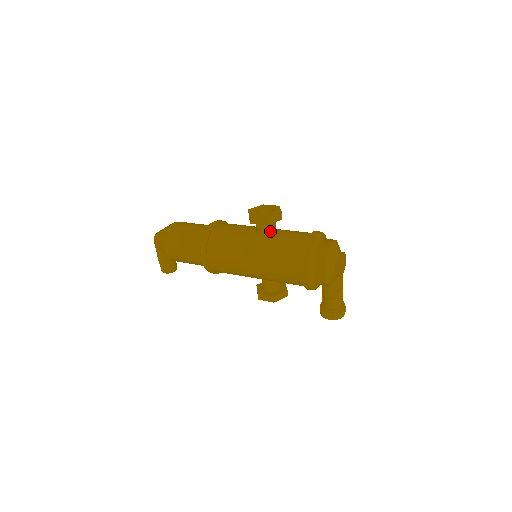
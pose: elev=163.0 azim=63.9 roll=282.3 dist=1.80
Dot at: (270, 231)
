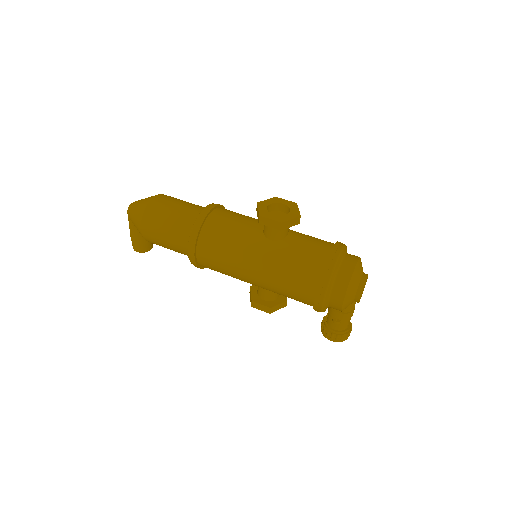
Dot at: (281, 235)
